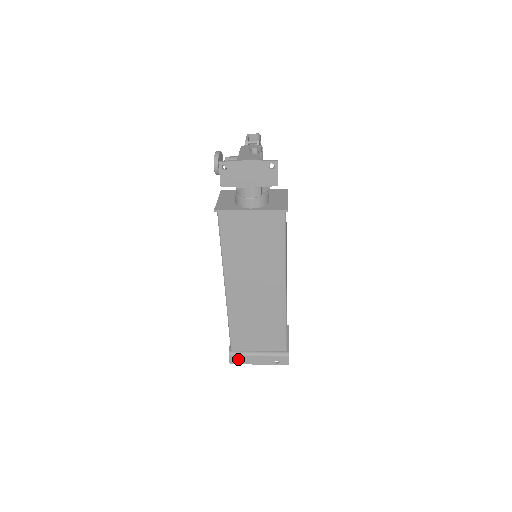
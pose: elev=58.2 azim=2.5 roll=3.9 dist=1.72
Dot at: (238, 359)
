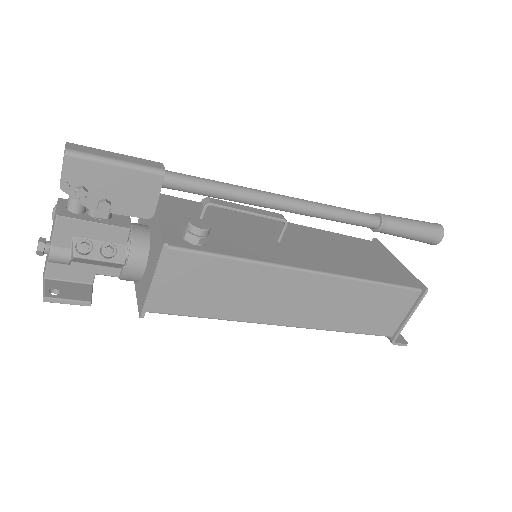
Dot at: occluded
